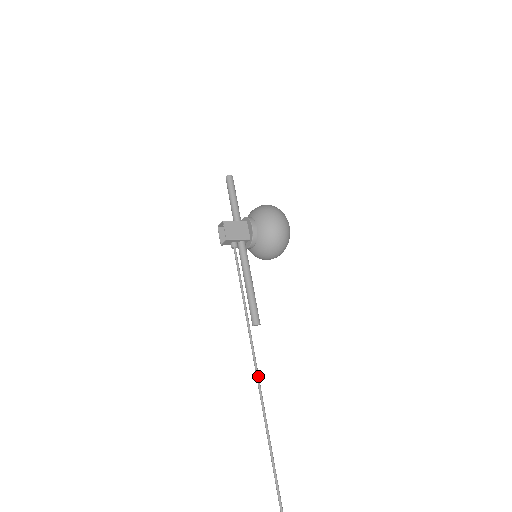
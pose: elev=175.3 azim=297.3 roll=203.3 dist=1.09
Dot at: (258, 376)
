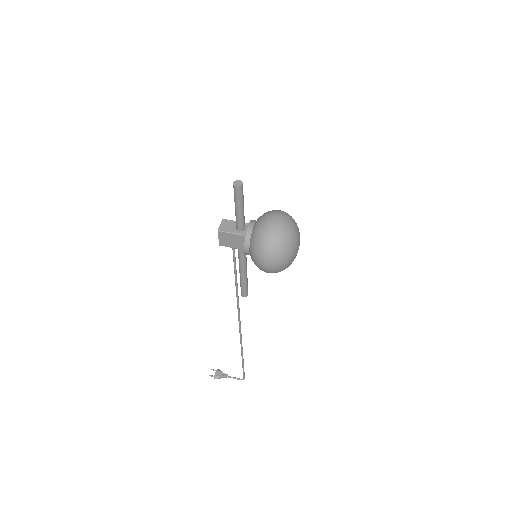
Dot at: (239, 316)
